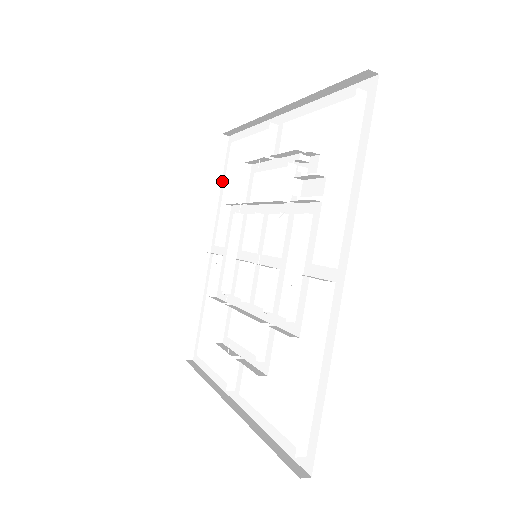
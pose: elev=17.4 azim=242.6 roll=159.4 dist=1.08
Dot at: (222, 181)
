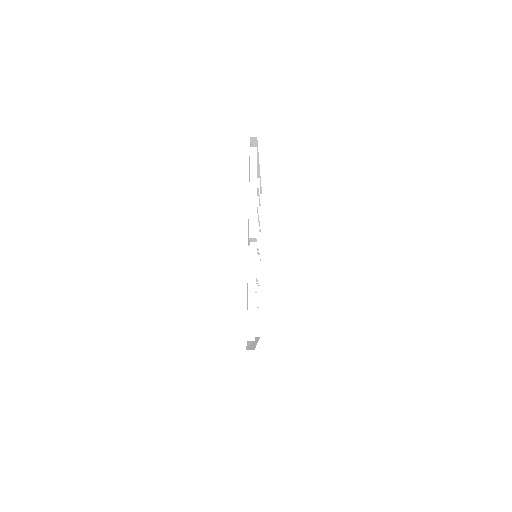
Dot at: occluded
